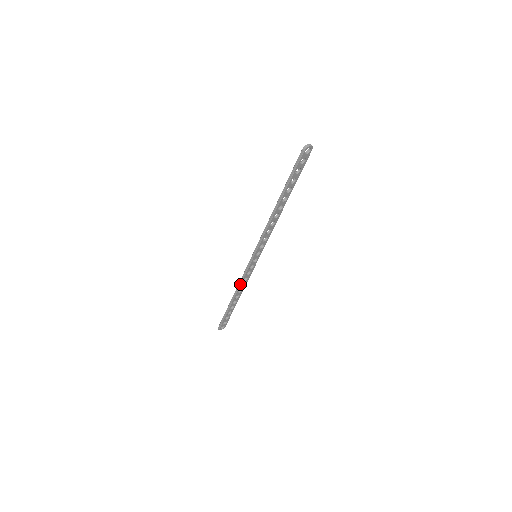
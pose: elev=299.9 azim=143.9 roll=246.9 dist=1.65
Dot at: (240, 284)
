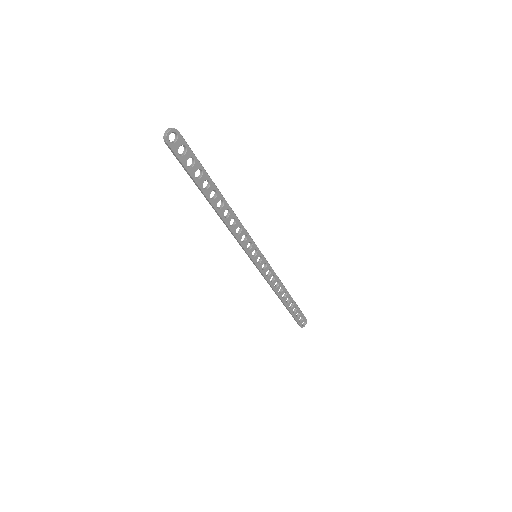
Dot at: (271, 287)
